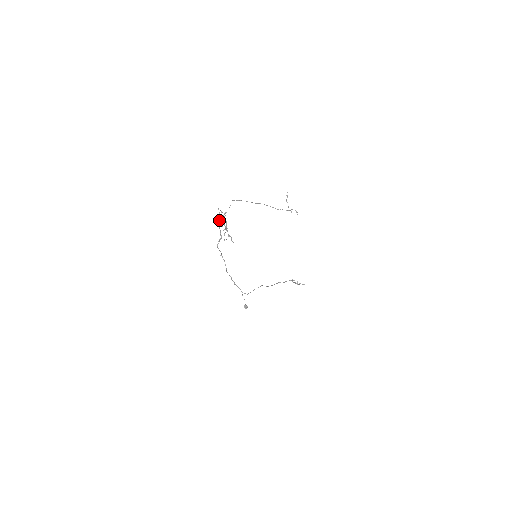
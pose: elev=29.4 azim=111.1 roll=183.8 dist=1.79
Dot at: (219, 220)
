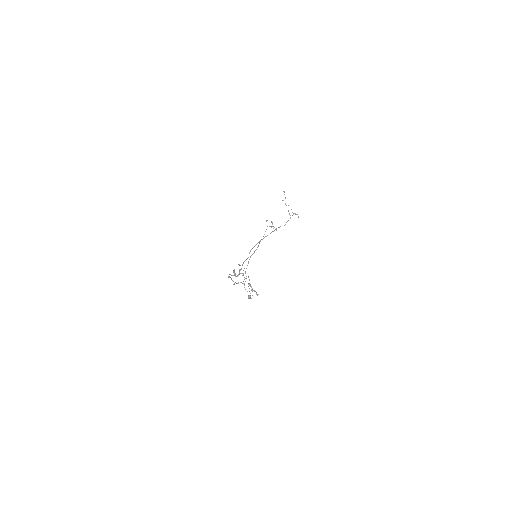
Dot at: (239, 274)
